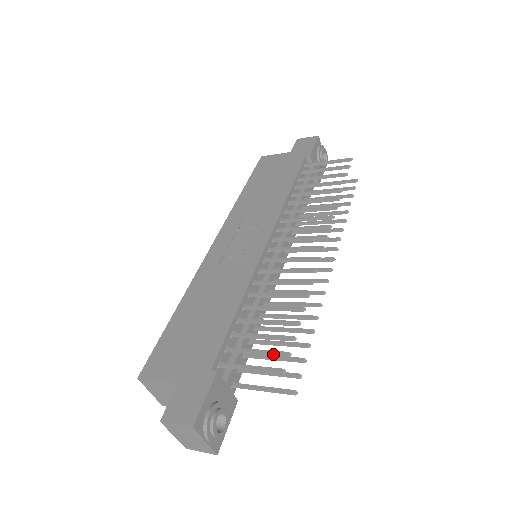
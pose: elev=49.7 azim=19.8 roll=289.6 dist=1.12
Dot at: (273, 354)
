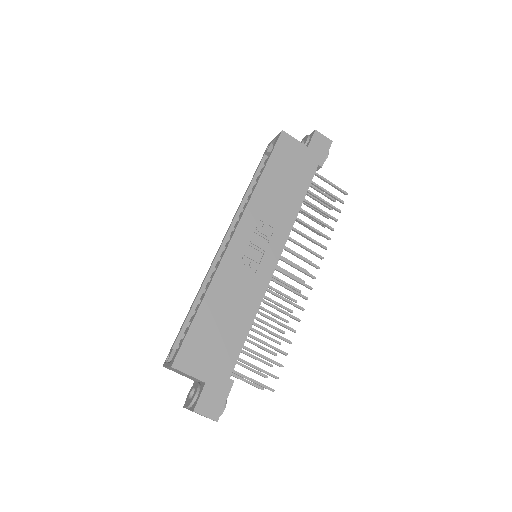
Dot at: occluded
